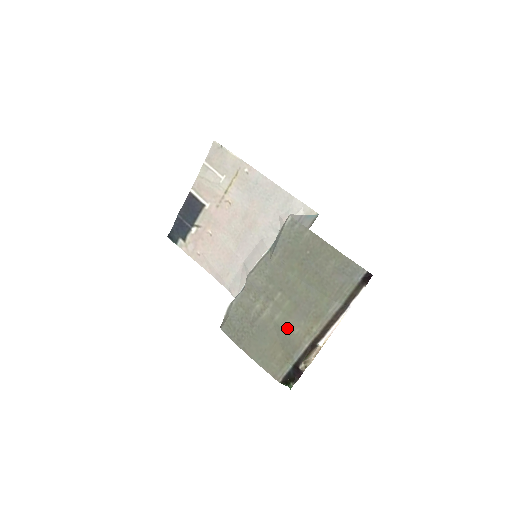
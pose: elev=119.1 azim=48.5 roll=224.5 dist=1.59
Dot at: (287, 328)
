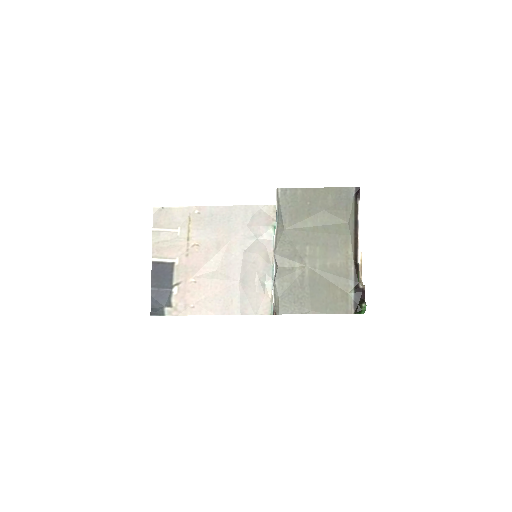
Dot at: (330, 268)
